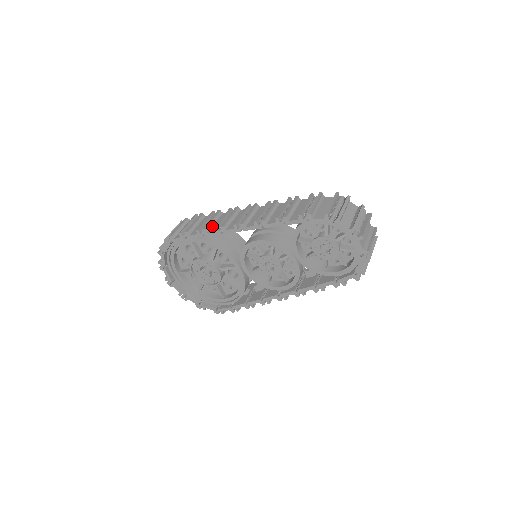
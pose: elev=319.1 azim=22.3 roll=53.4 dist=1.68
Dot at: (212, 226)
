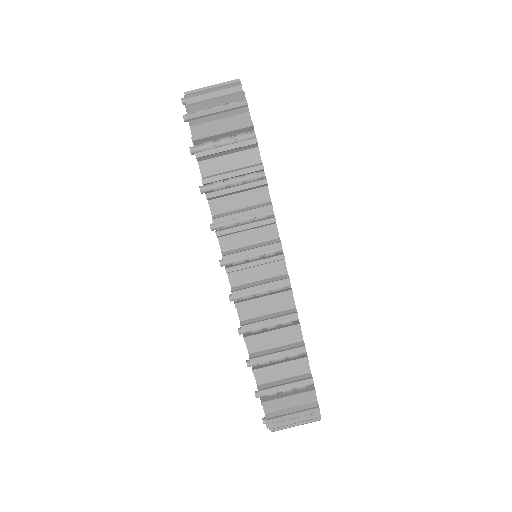
Dot at: (235, 234)
